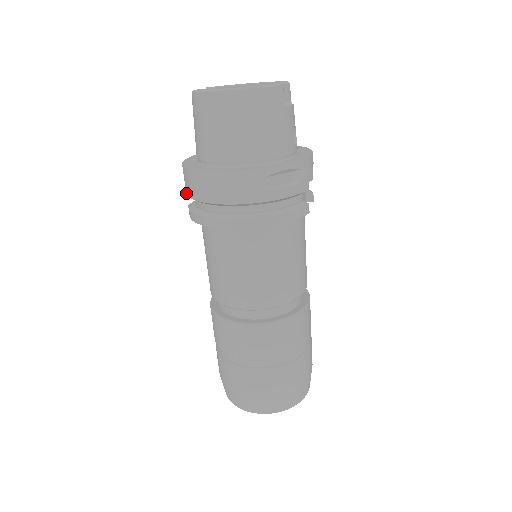
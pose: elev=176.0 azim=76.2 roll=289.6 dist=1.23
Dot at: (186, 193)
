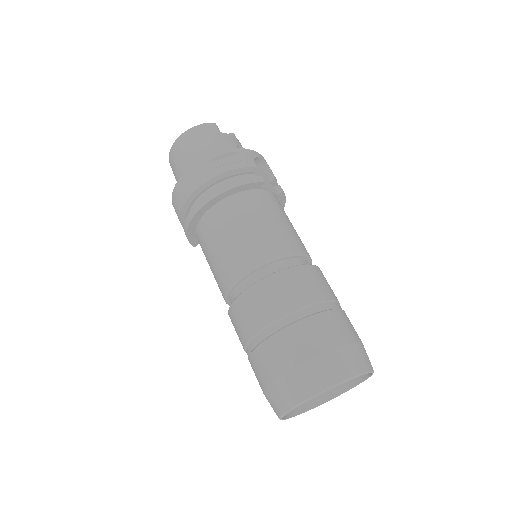
Dot at: (183, 228)
